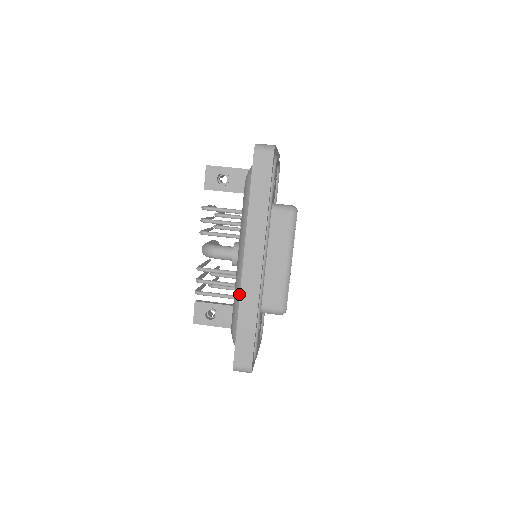
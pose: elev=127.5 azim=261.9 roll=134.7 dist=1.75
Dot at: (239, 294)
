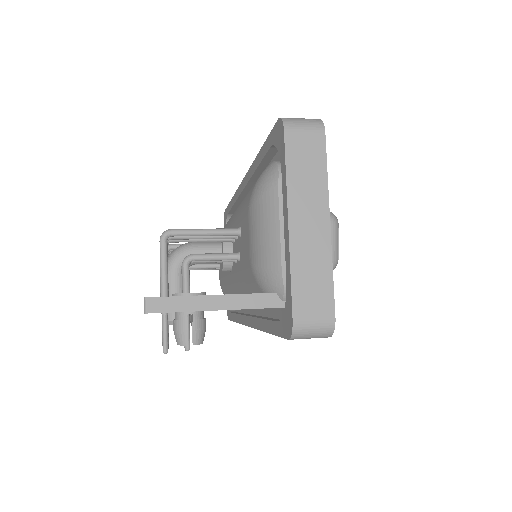
Dot at: occluded
